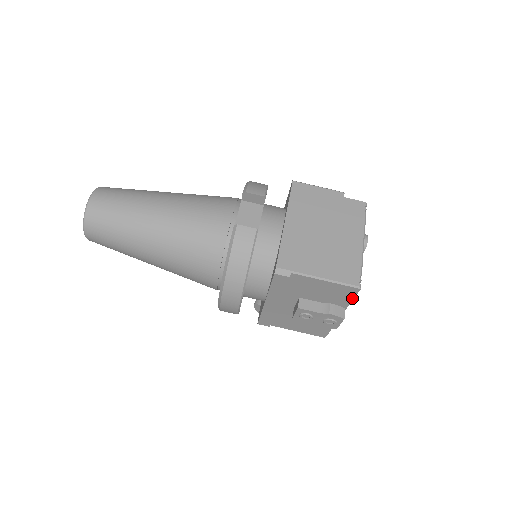
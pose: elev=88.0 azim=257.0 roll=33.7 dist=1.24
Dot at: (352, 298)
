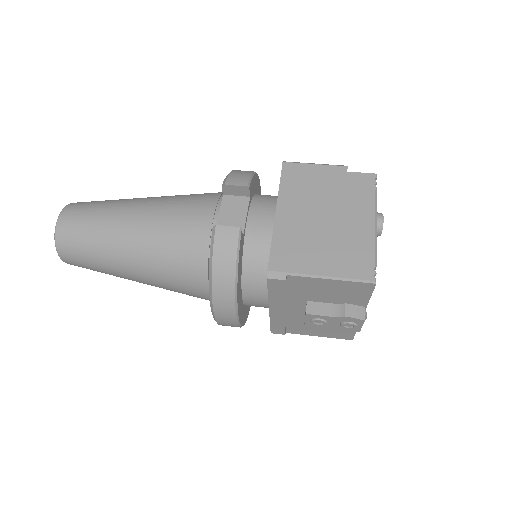
Dot at: (369, 295)
